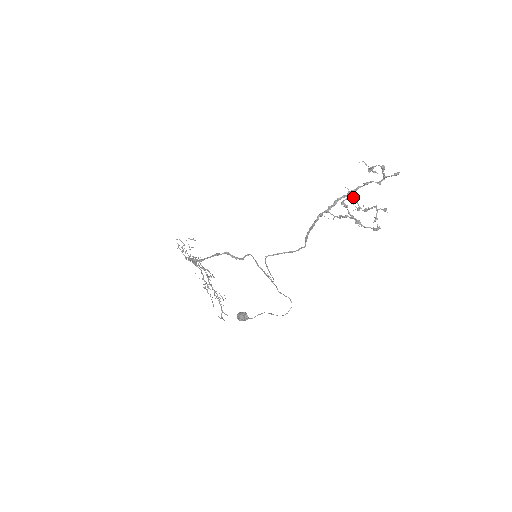
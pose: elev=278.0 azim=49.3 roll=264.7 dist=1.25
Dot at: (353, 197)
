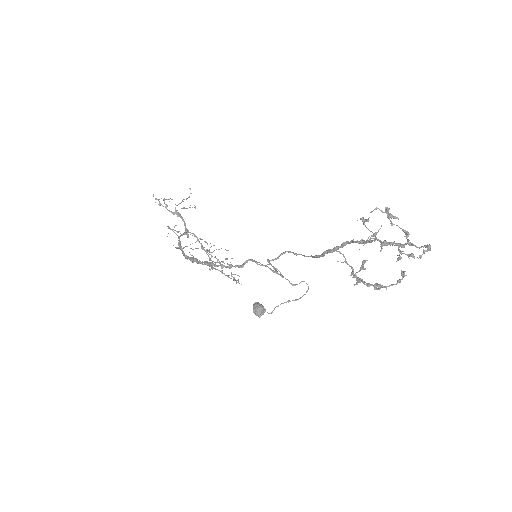
Dot at: occluded
